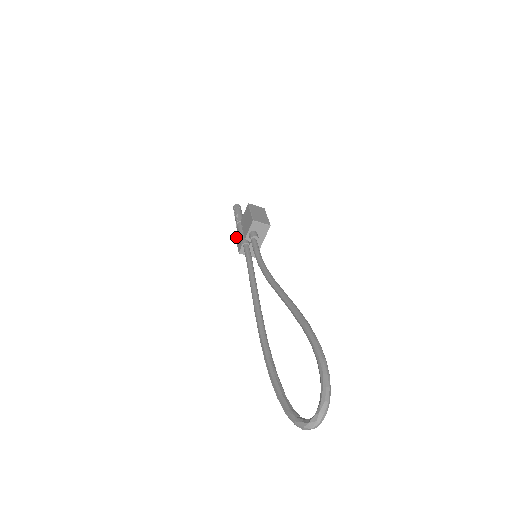
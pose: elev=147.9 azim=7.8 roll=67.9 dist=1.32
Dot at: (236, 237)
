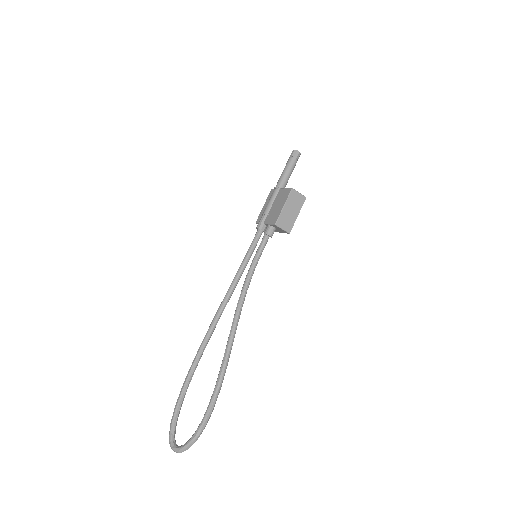
Dot at: (268, 197)
